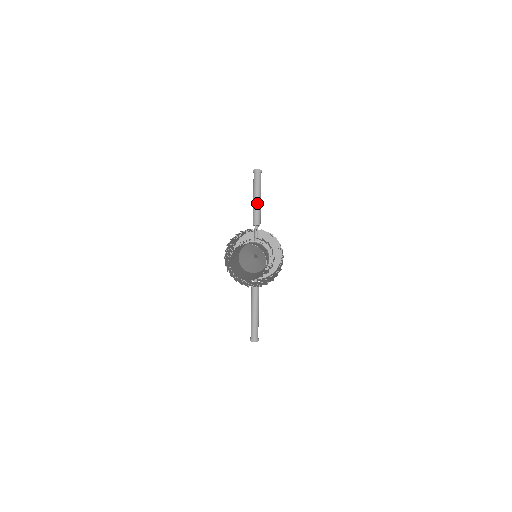
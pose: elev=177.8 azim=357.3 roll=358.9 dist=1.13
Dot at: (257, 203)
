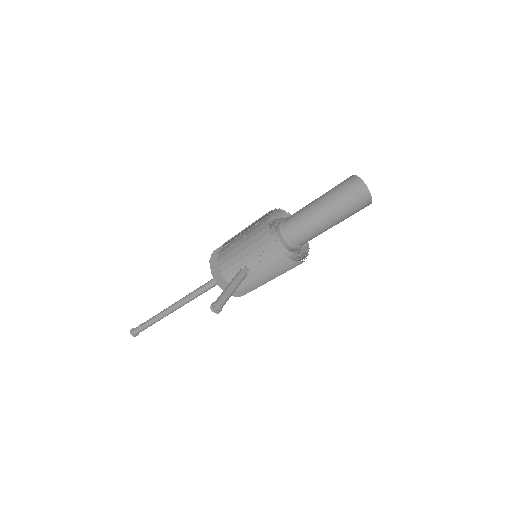
Dot at: occluded
